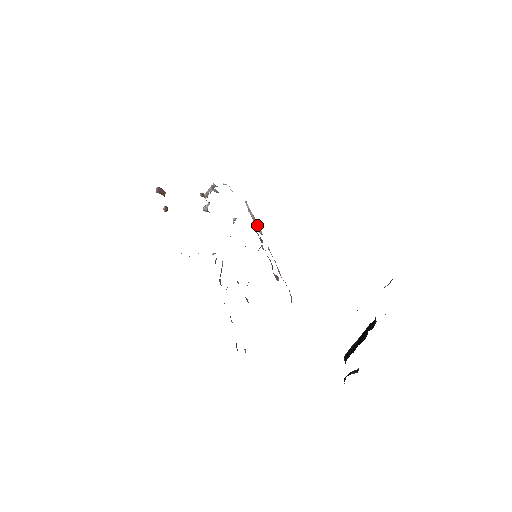
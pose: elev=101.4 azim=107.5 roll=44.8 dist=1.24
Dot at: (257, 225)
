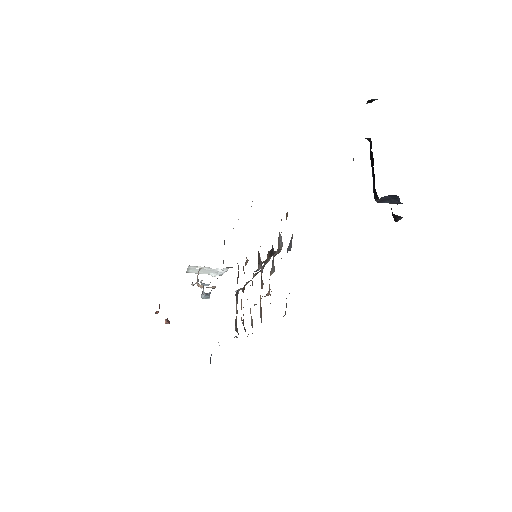
Dot at: occluded
